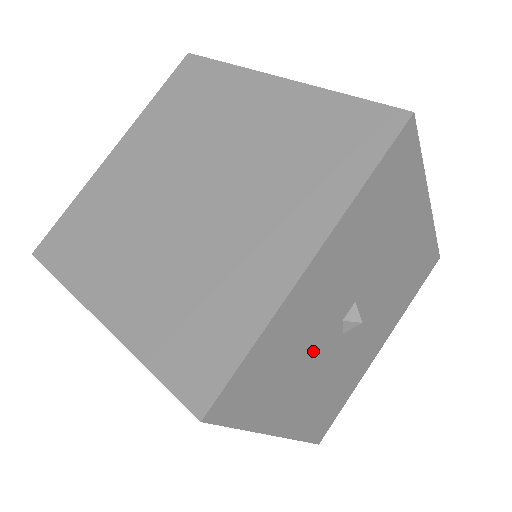
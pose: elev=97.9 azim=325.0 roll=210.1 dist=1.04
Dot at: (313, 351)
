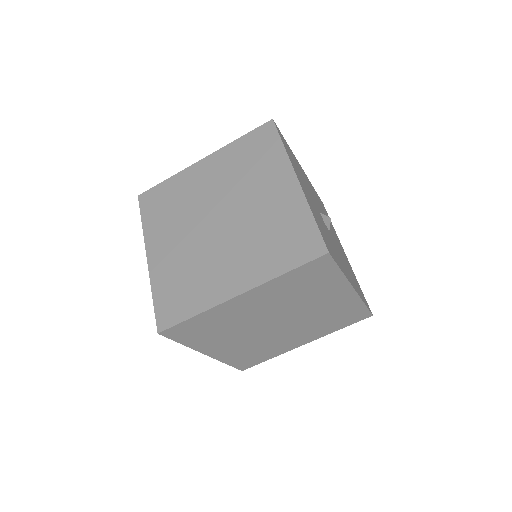
Dot at: (329, 236)
